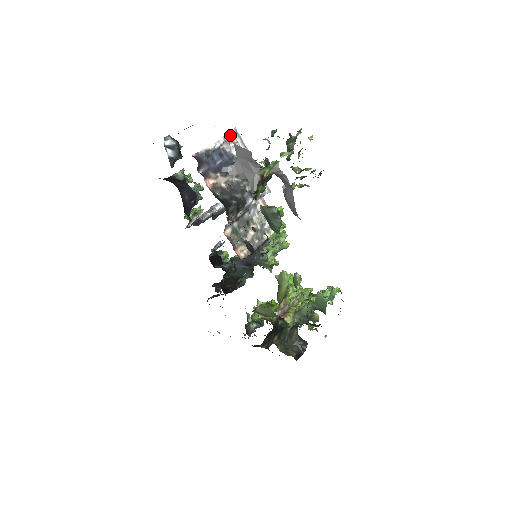
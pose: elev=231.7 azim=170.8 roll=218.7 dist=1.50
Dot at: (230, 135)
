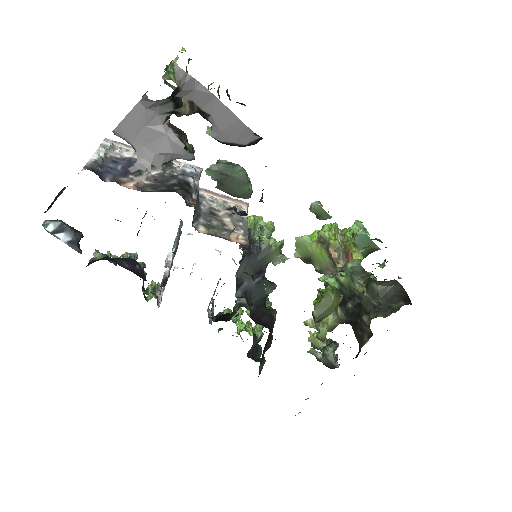
Dot at: (106, 143)
